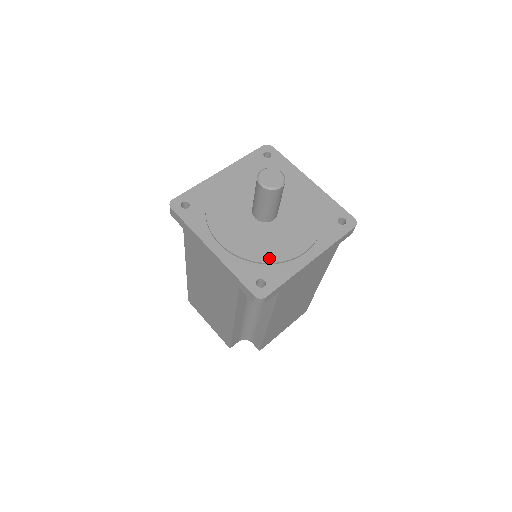
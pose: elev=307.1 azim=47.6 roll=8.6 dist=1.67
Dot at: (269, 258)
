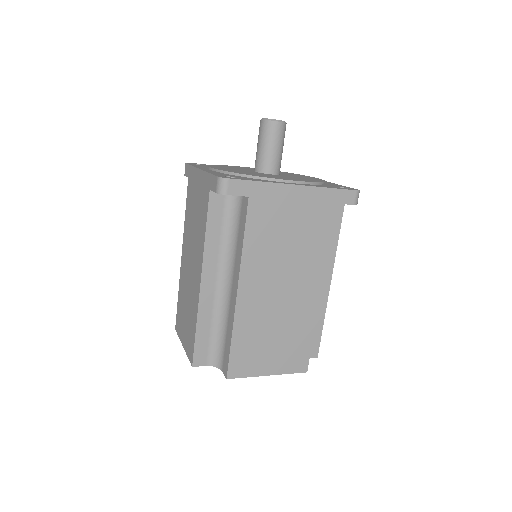
Dot at: (250, 175)
